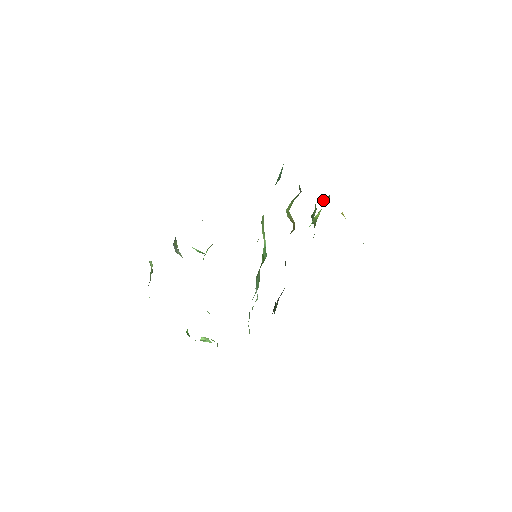
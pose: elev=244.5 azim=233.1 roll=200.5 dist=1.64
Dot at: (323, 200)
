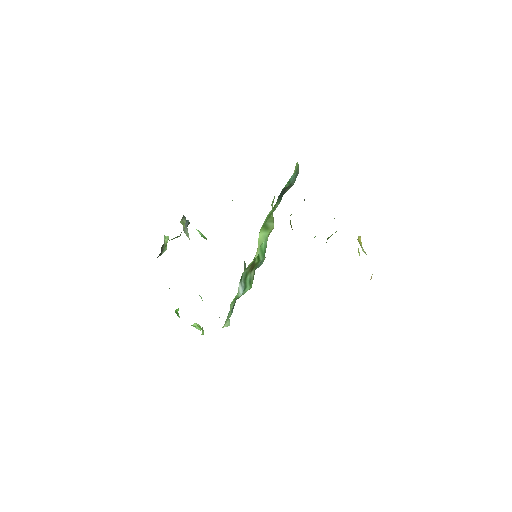
Dot at: occluded
